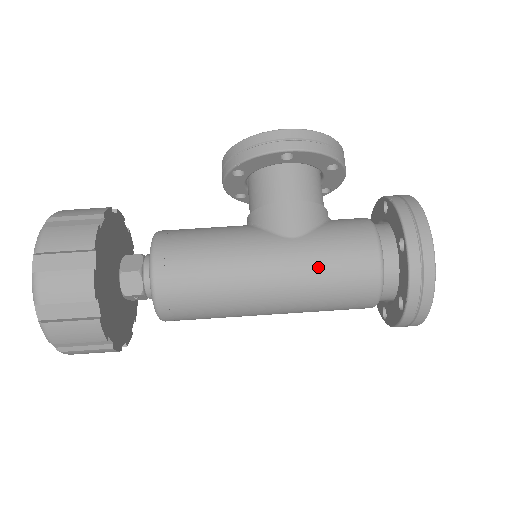
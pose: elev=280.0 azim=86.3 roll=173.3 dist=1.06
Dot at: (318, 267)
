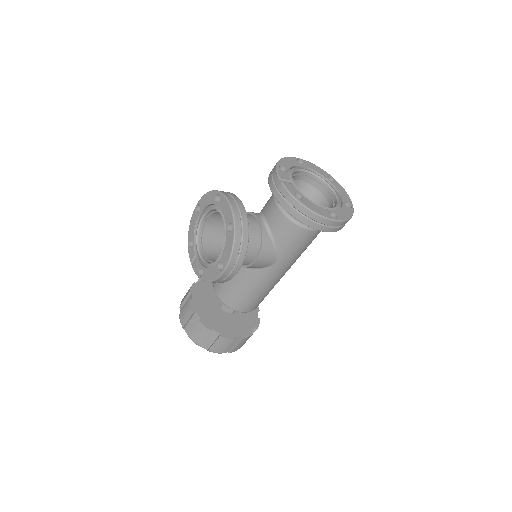
Dot at: (298, 256)
